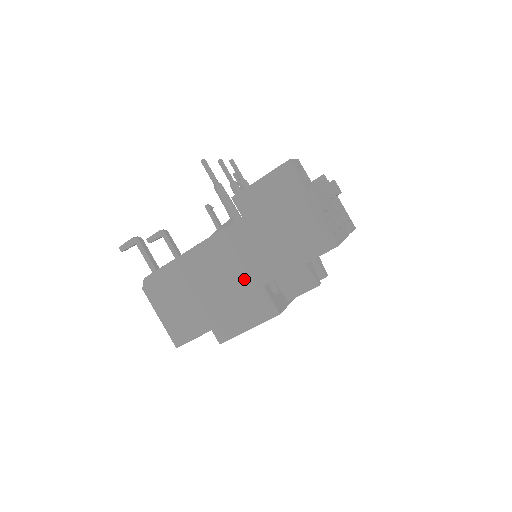
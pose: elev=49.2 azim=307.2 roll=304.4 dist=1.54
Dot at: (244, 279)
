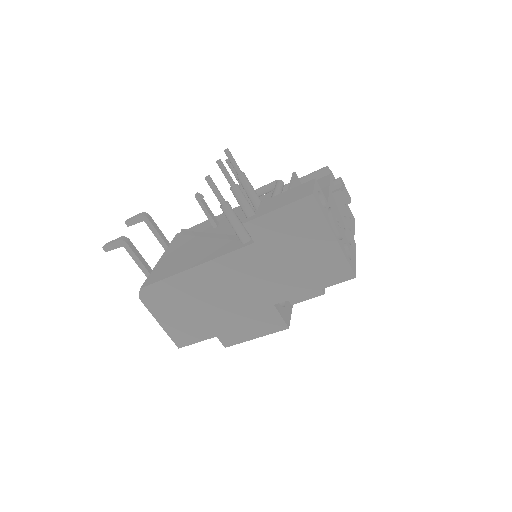
Dot at: (253, 298)
